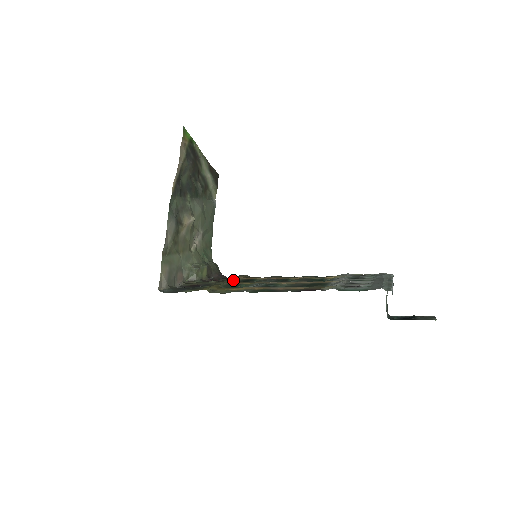
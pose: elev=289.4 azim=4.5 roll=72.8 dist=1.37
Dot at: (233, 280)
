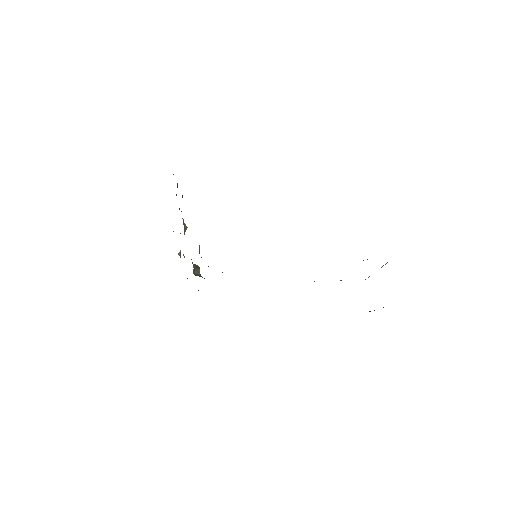
Dot at: occluded
